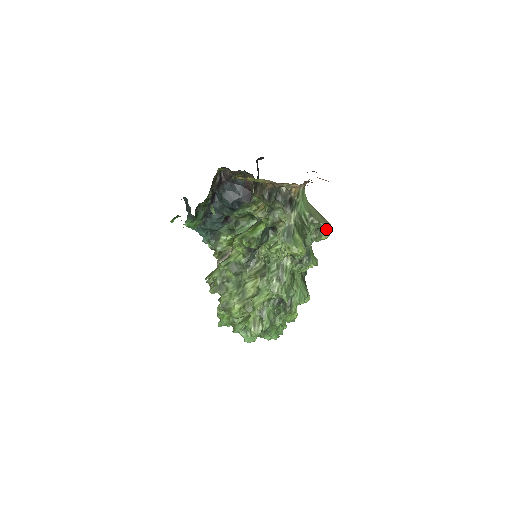
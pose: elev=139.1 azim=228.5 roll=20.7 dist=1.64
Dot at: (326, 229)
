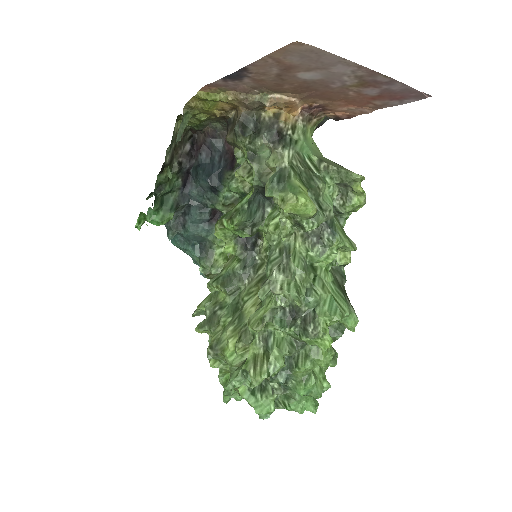
Dot at: (352, 179)
